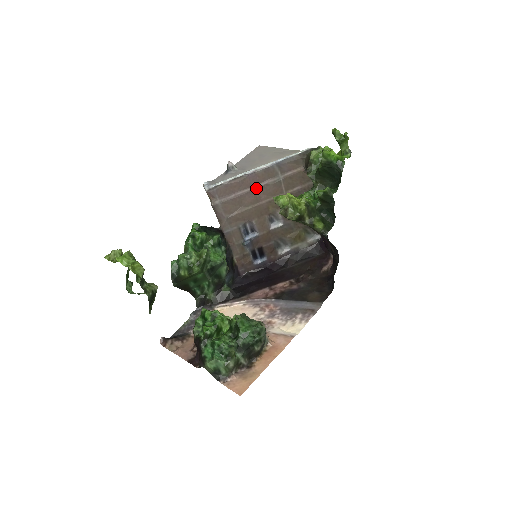
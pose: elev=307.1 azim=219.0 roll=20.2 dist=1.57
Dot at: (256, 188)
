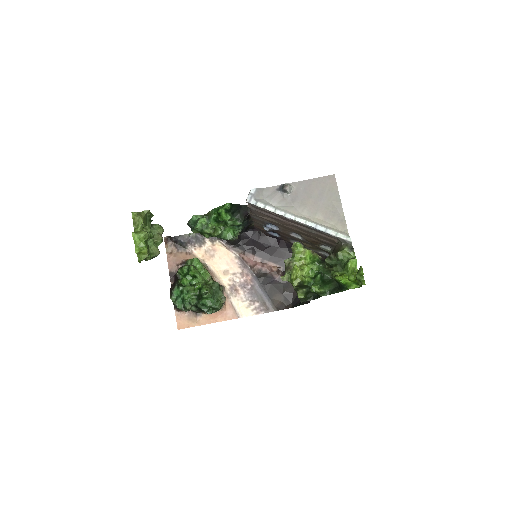
Dot at: (289, 223)
